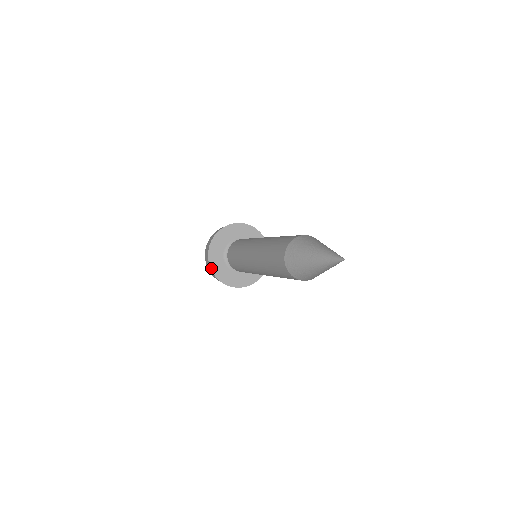
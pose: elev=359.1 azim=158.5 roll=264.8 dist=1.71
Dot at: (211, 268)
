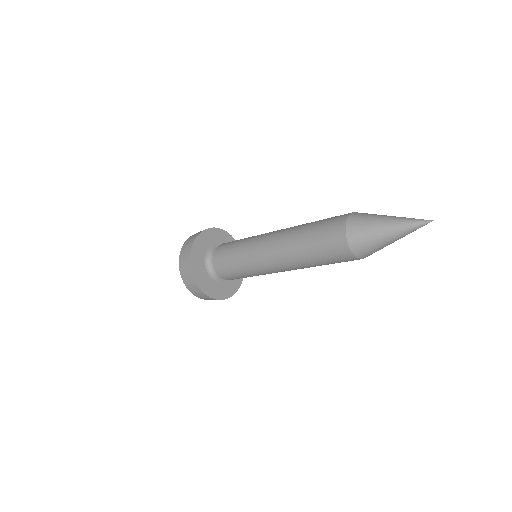
Dot at: (193, 245)
